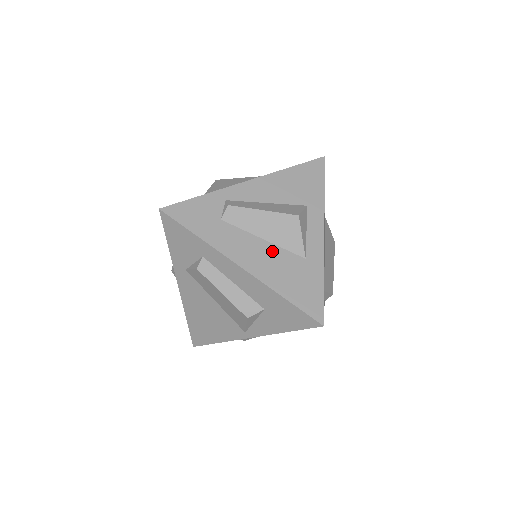
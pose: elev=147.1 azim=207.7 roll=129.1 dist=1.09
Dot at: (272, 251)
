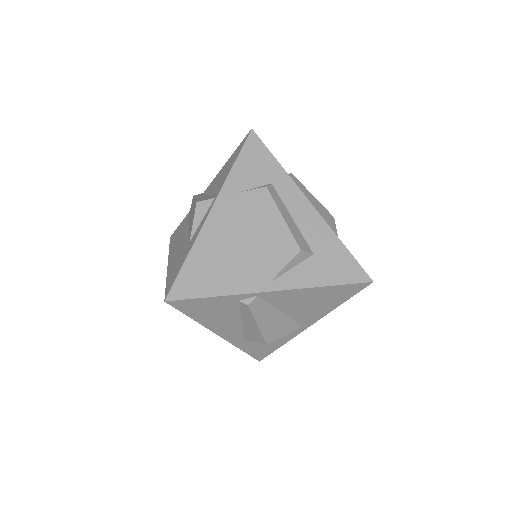
Dot at: occluded
